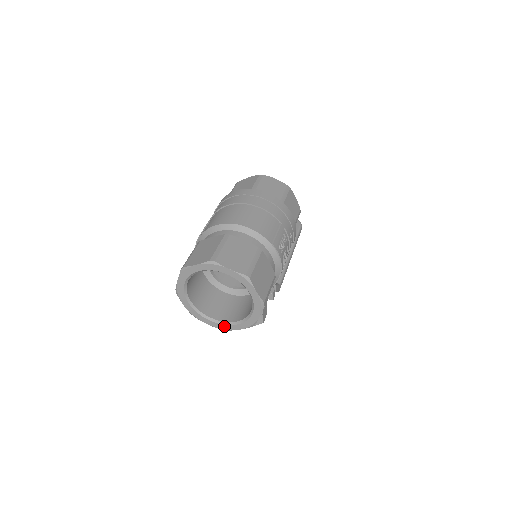
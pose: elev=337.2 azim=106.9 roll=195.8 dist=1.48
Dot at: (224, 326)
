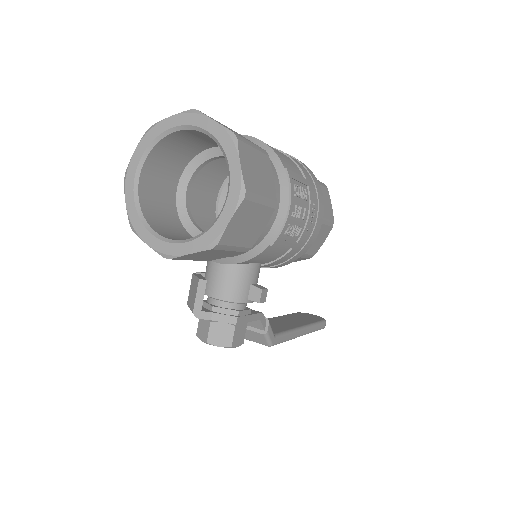
Dot at: (169, 246)
